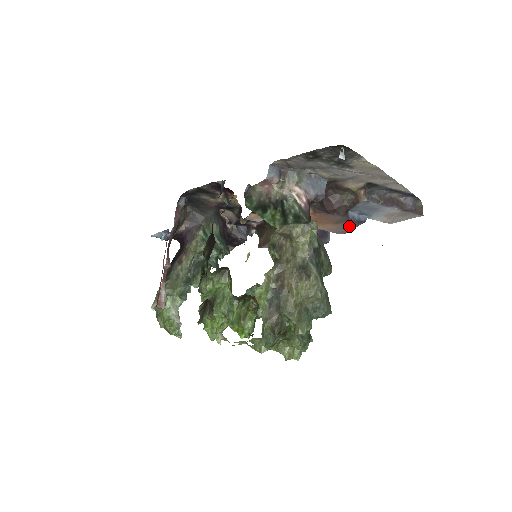
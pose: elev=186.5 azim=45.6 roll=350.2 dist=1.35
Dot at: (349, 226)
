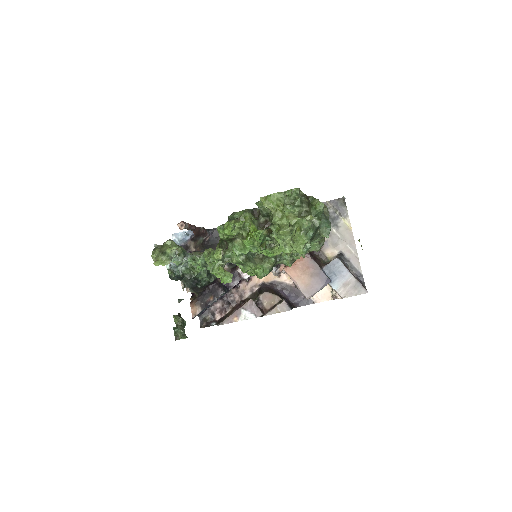
Dot at: (318, 284)
